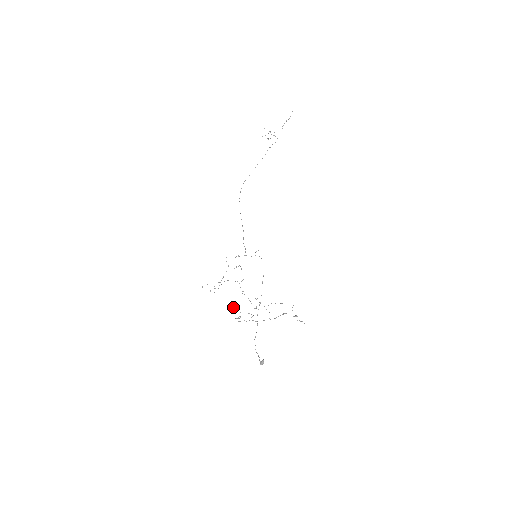
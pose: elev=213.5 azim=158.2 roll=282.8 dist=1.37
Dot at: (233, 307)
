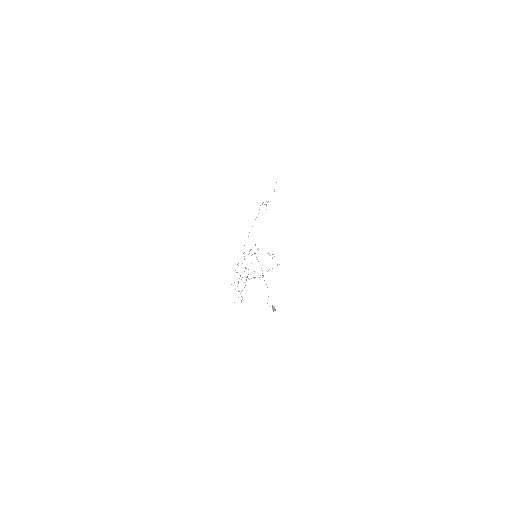
Dot at: occluded
